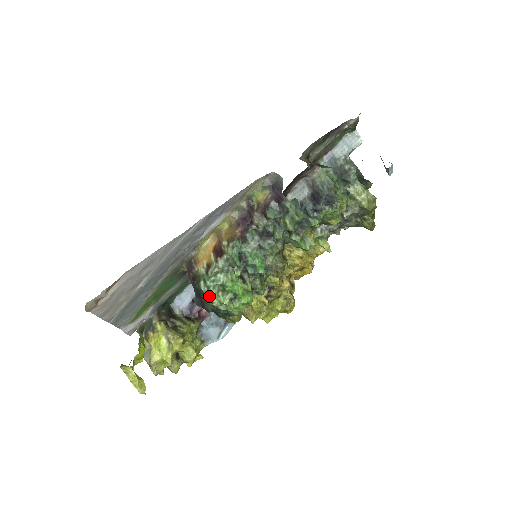
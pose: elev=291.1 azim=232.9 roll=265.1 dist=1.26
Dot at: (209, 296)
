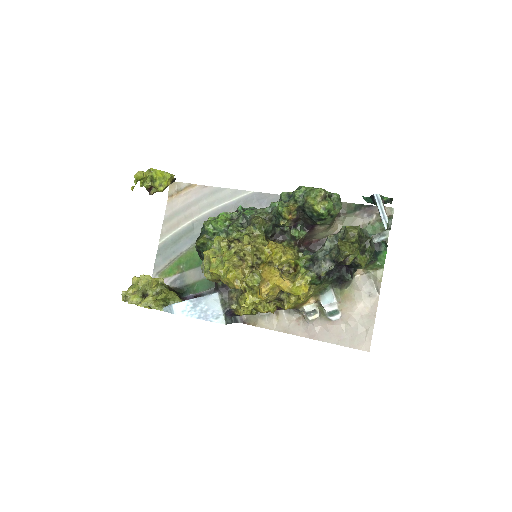
Dot at: occluded
